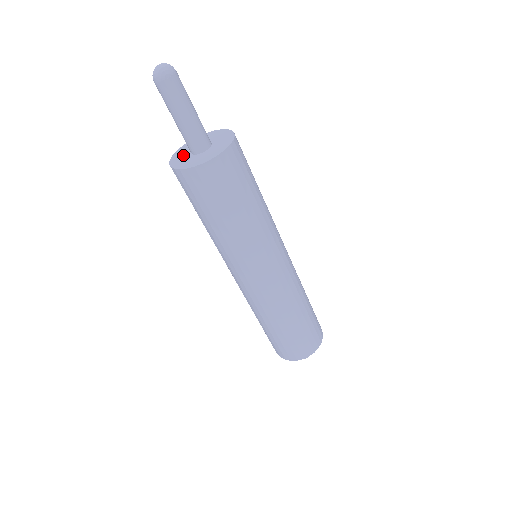
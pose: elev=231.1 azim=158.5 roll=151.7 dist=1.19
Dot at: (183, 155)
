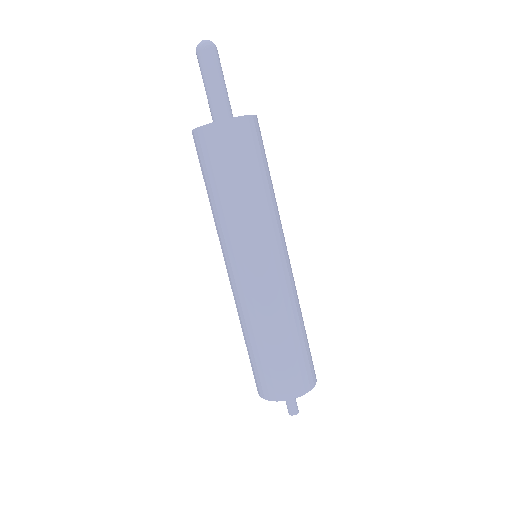
Dot at: occluded
